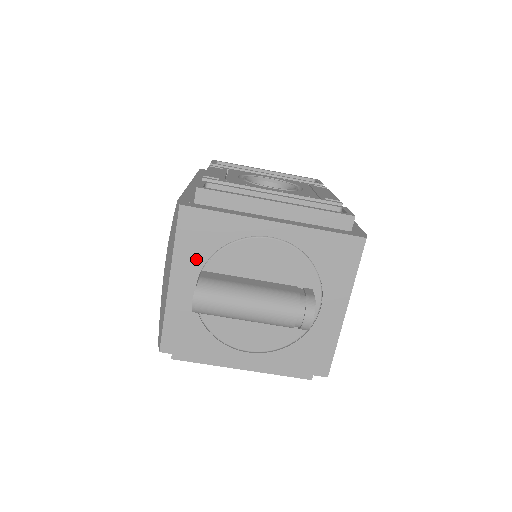
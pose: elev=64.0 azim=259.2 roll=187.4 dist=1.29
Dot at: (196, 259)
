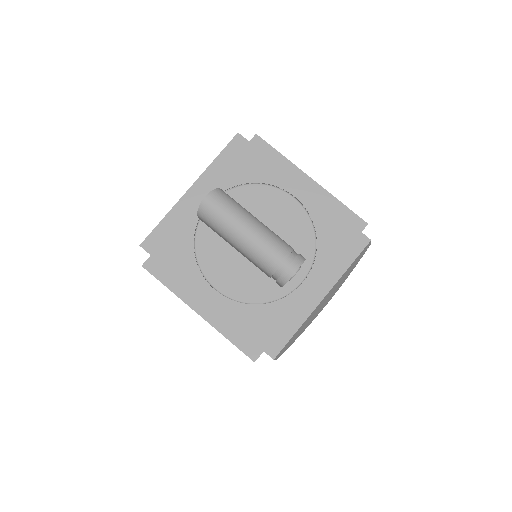
Dot at: (224, 181)
